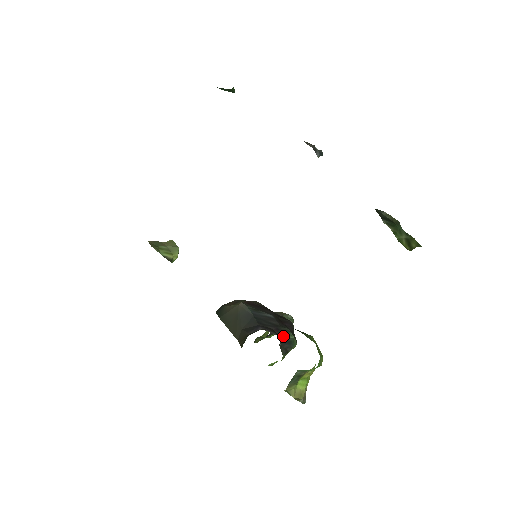
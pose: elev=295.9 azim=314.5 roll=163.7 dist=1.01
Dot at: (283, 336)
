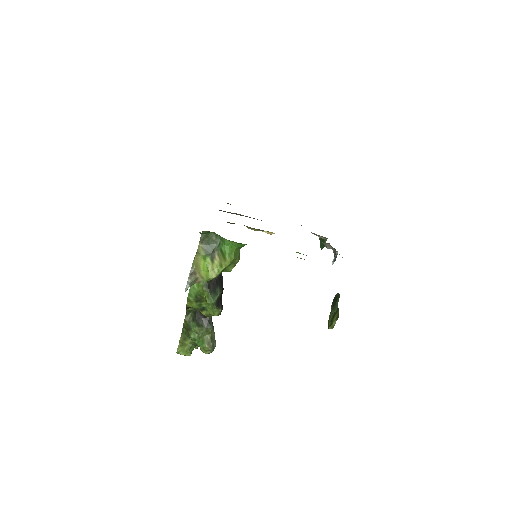
Dot at: (217, 283)
